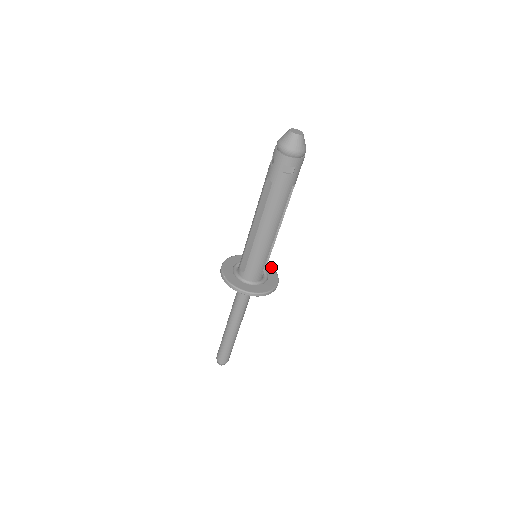
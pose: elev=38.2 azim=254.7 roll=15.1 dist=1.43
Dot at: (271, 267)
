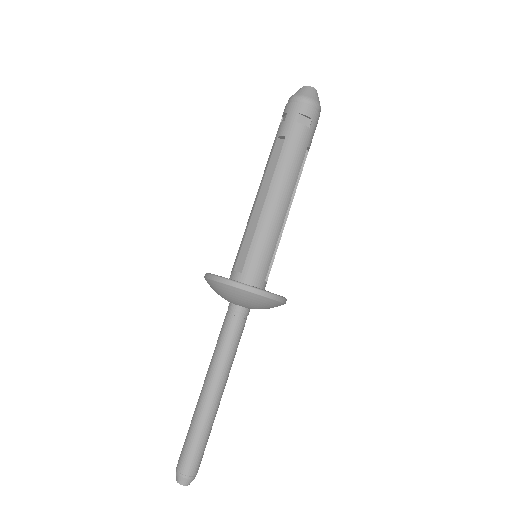
Dot at: occluded
